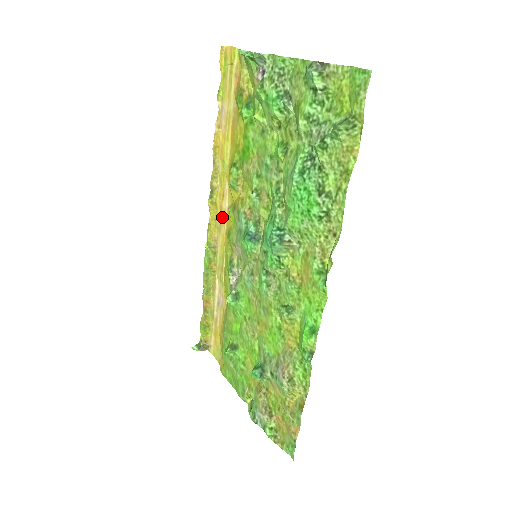
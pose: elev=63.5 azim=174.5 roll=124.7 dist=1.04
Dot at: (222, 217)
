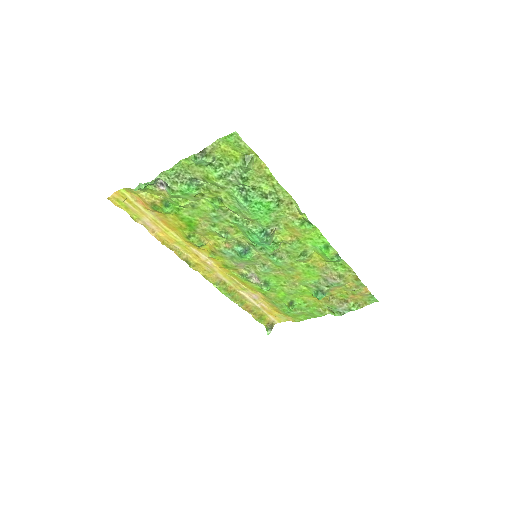
Dot at: (208, 265)
